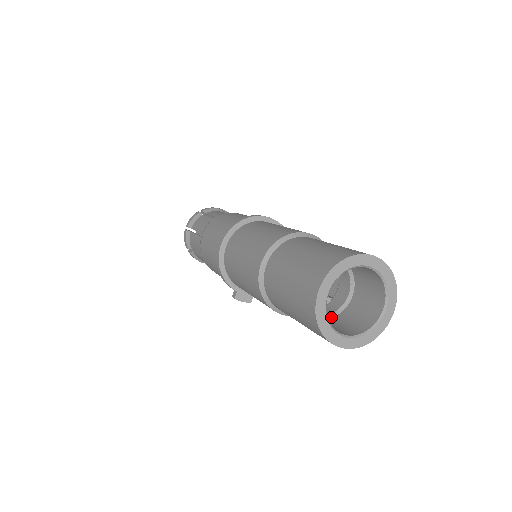
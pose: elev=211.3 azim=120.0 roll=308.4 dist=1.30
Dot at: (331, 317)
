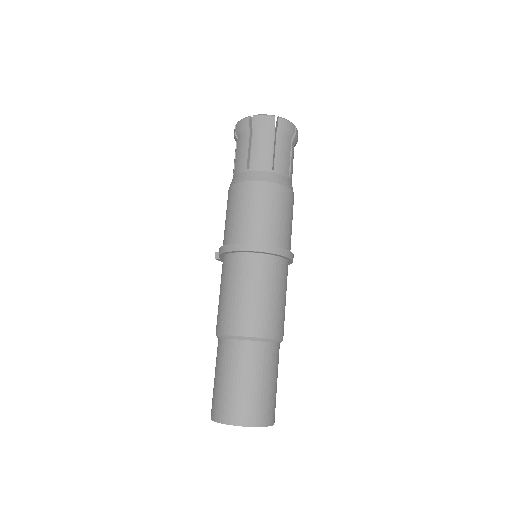
Dot at: occluded
